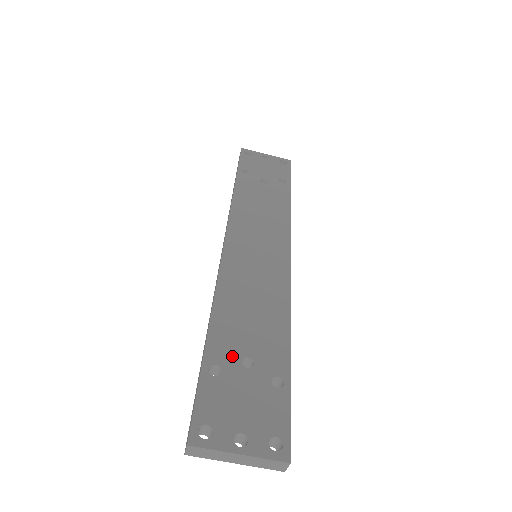
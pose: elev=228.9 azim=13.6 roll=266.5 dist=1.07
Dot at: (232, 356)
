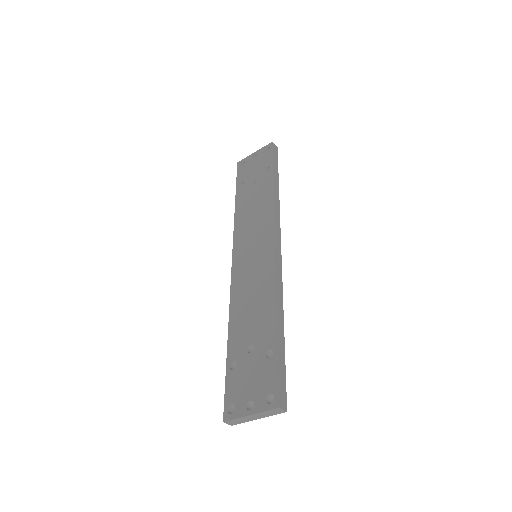
Dot at: (242, 350)
